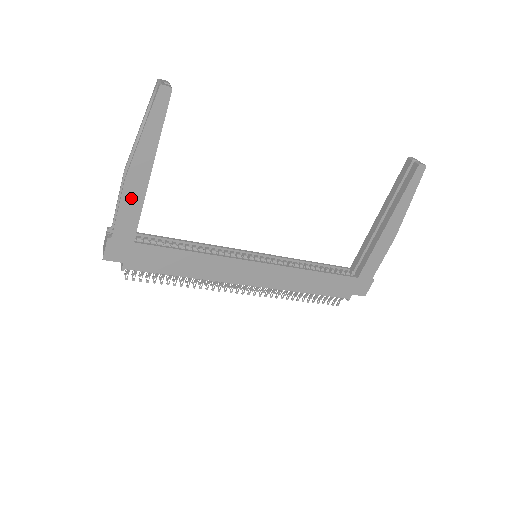
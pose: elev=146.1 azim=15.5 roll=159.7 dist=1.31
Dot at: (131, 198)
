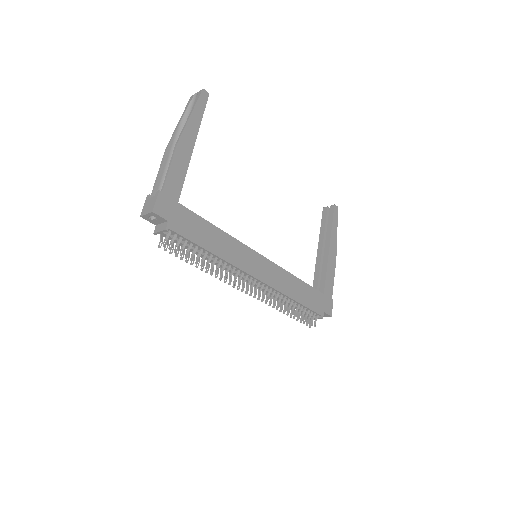
Dot at: (180, 161)
